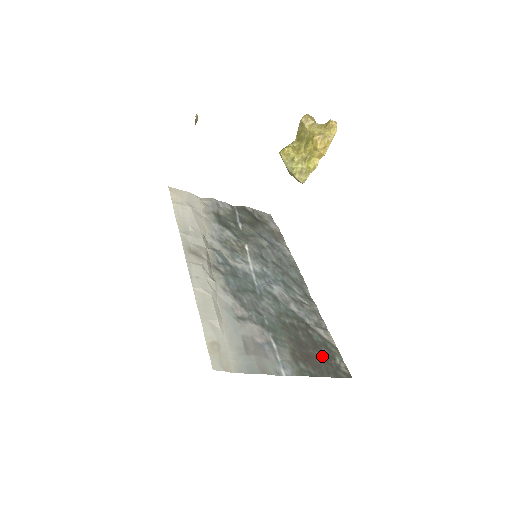
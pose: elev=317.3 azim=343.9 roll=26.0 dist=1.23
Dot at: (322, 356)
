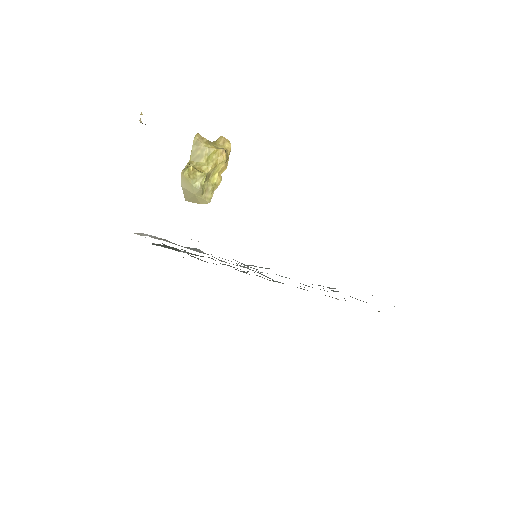
Dot at: occluded
